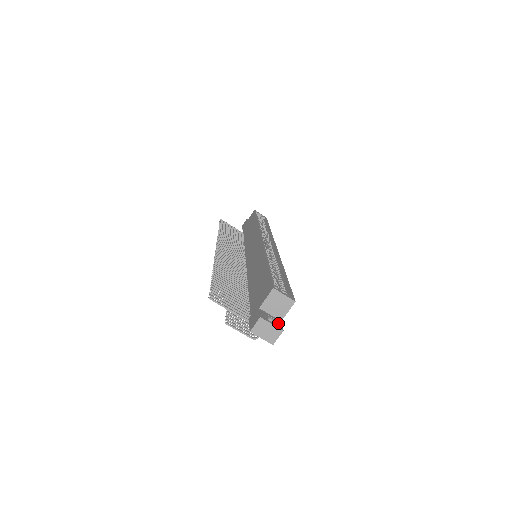
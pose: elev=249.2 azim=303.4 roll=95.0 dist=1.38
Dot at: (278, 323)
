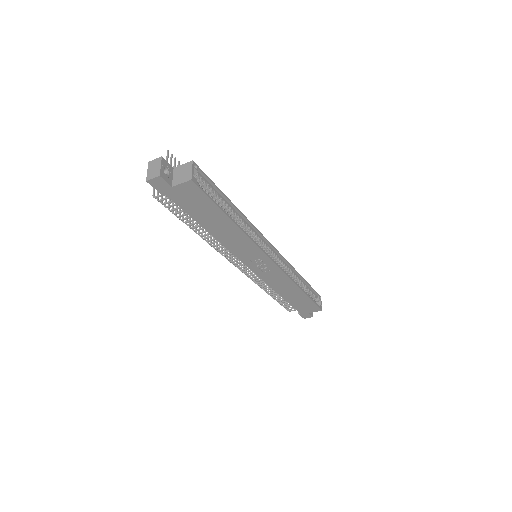
Dot at: (167, 178)
